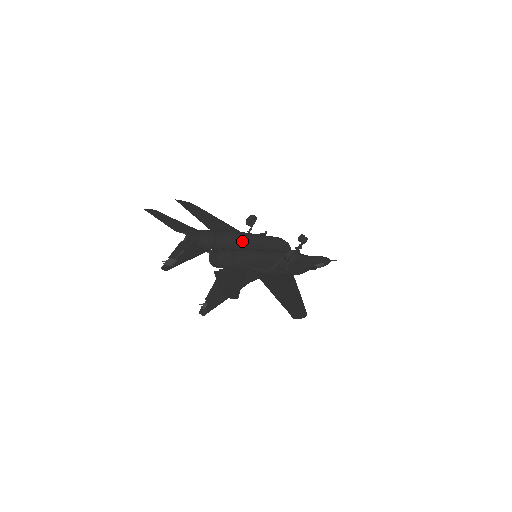
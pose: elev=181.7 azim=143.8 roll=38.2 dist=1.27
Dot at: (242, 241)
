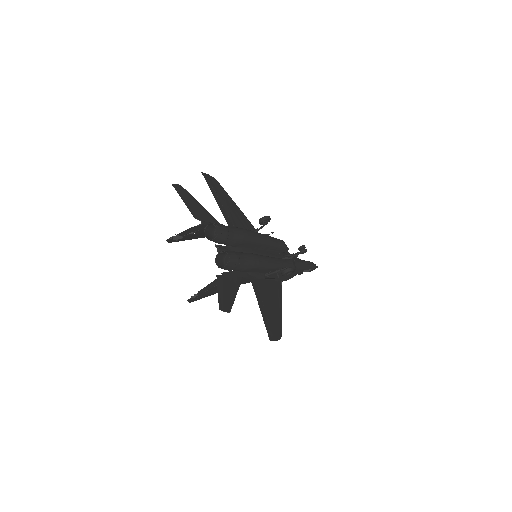
Dot at: (250, 242)
